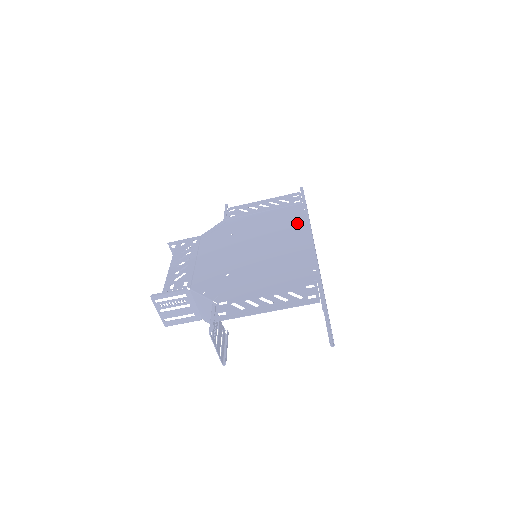
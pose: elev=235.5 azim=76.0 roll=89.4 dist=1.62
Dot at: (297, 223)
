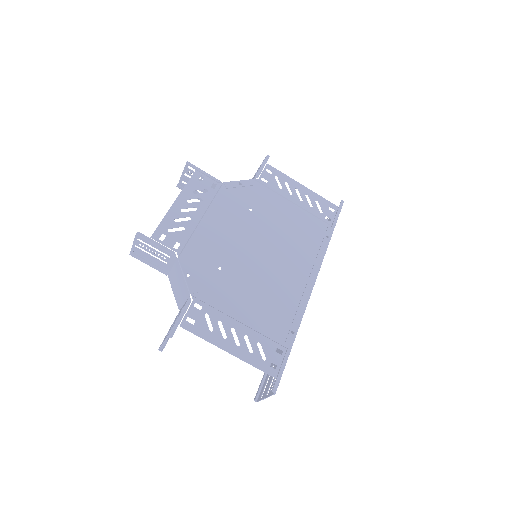
Dot at: (313, 252)
